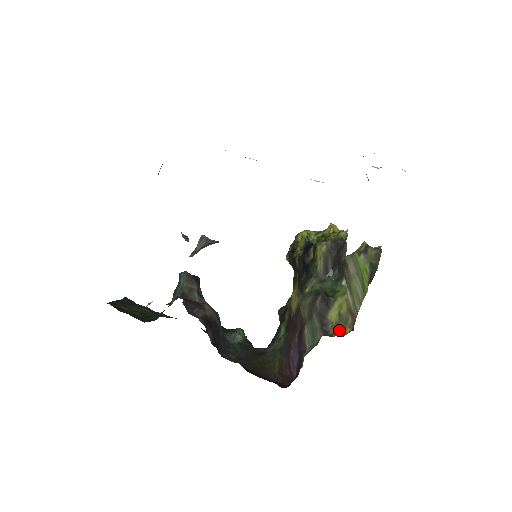
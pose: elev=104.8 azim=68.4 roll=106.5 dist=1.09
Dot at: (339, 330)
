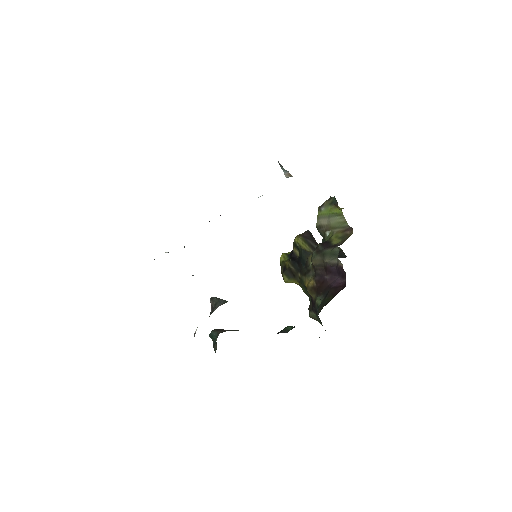
Dot at: (346, 239)
